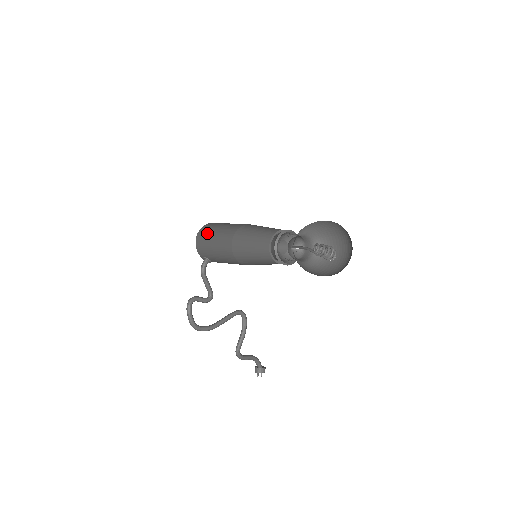
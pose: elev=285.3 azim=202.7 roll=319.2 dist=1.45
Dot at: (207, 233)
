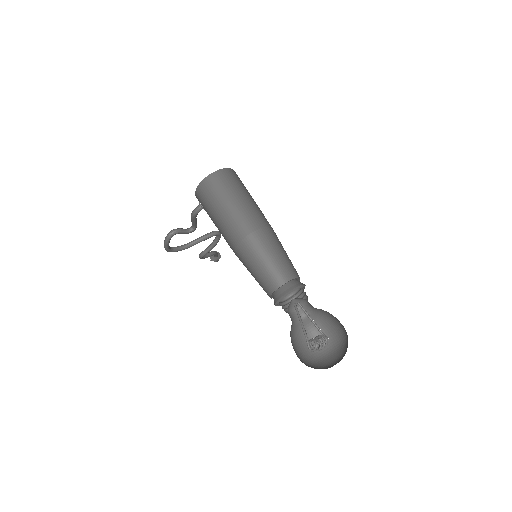
Dot at: (214, 196)
